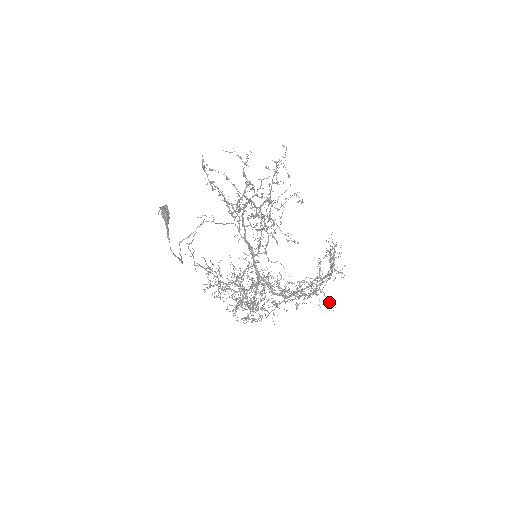
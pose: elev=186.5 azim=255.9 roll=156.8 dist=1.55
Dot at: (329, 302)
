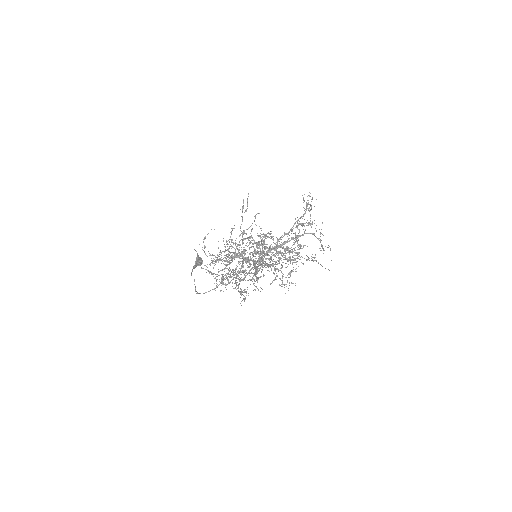
Dot at: occluded
